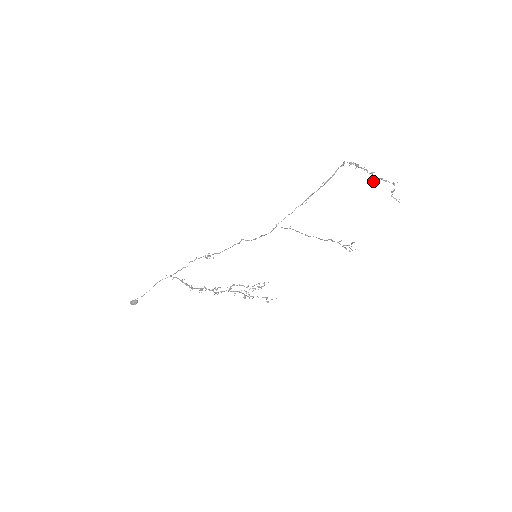
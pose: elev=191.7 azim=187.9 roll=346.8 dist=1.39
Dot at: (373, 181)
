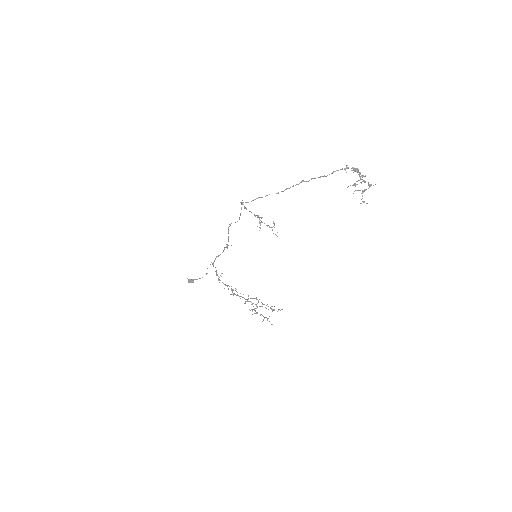
Dot at: occluded
